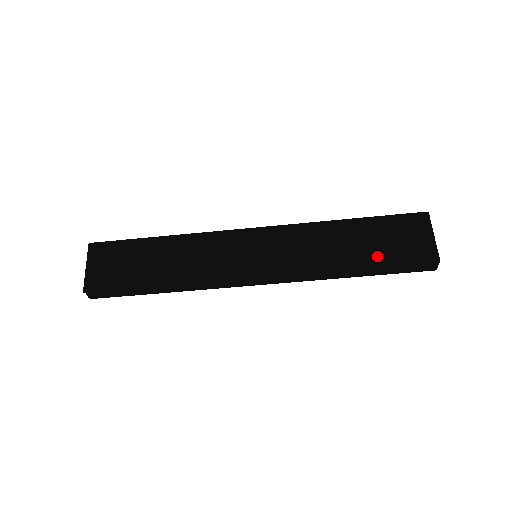
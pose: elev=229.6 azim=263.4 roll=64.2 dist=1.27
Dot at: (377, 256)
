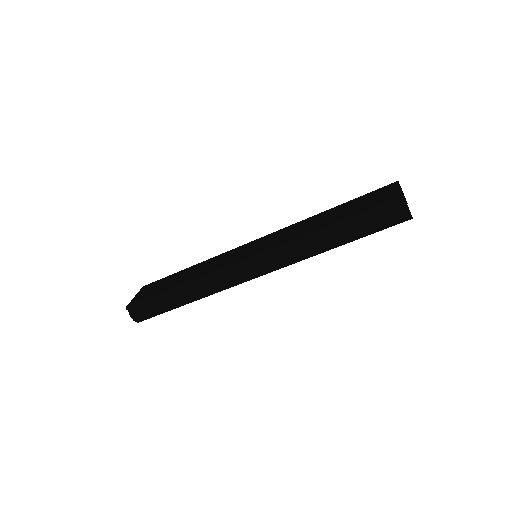
Dot at: (348, 215)
